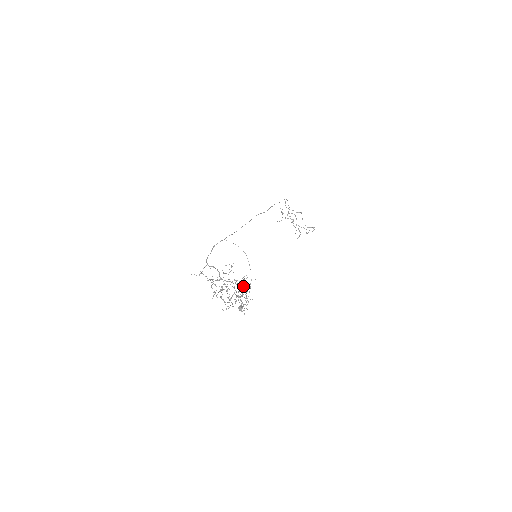
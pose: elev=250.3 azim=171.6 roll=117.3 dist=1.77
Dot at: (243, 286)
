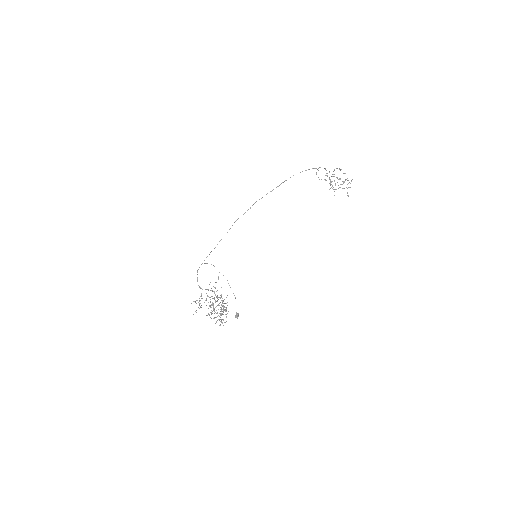
Dot at: (218, 299)
